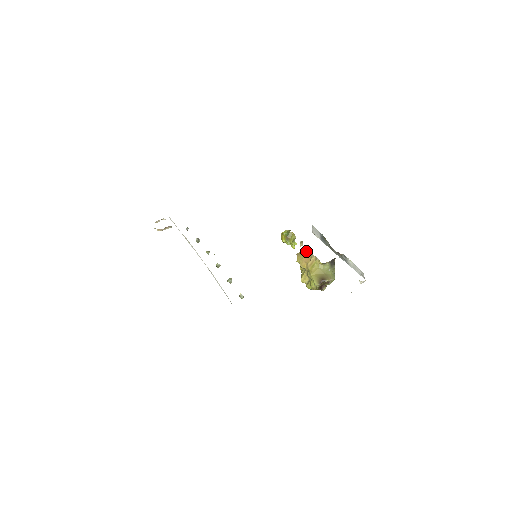
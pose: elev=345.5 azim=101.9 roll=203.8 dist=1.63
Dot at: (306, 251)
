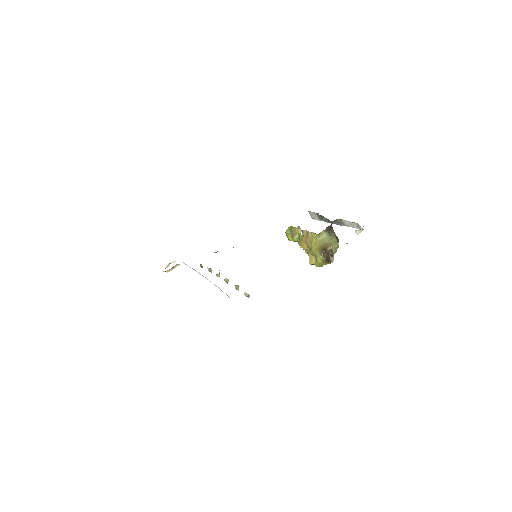
Dot at: (303, 232)
